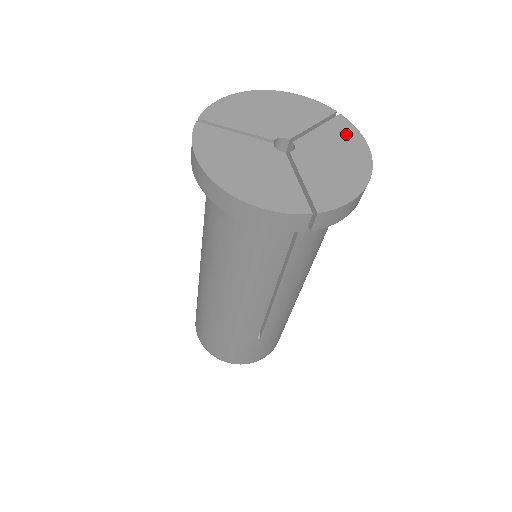
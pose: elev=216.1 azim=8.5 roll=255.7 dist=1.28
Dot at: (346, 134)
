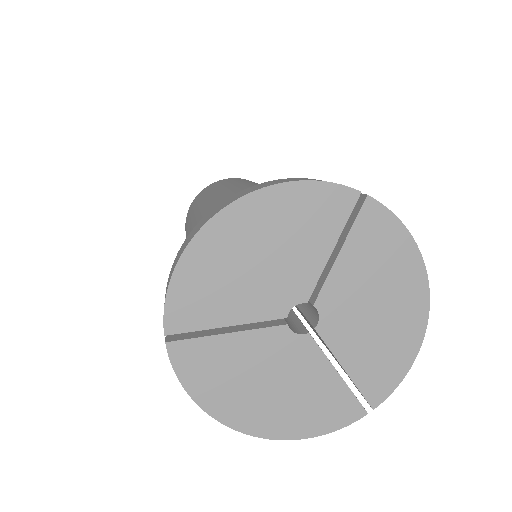
Dot at: (384, 243)
